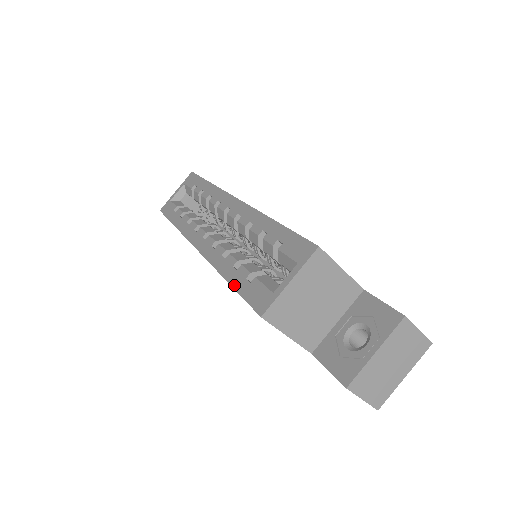
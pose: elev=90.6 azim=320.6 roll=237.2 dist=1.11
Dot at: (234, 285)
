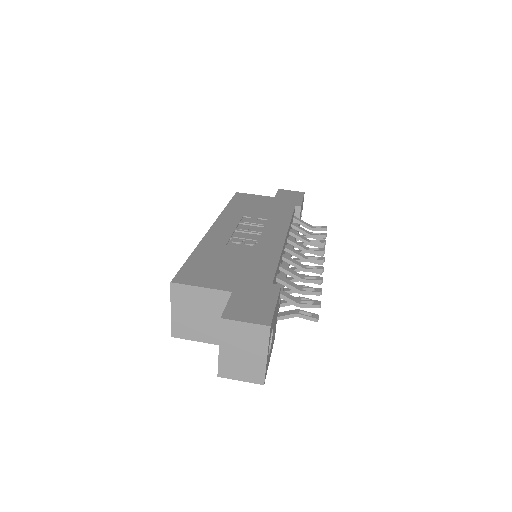
Dot at: occluded
